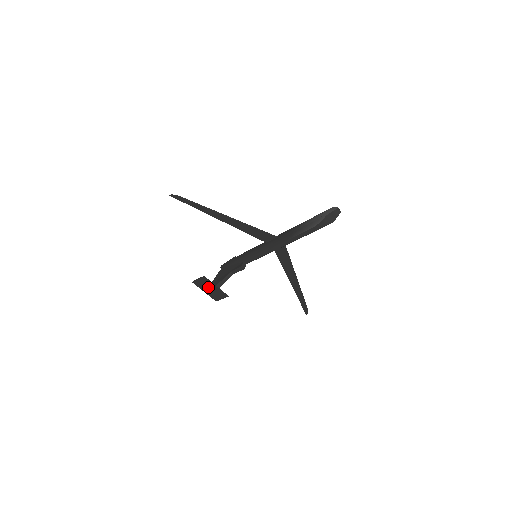
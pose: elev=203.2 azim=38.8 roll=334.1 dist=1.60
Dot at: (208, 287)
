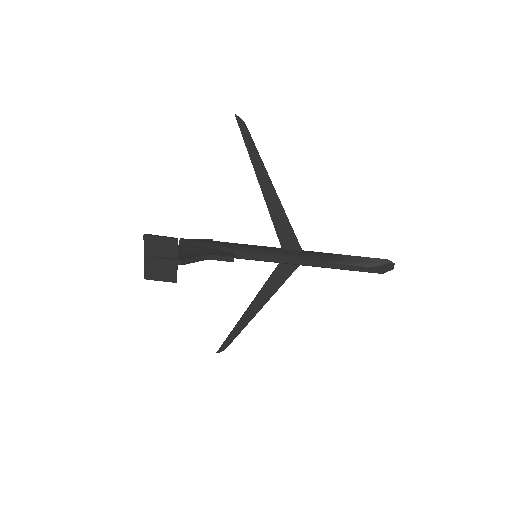
Dot at: (162, 255)
